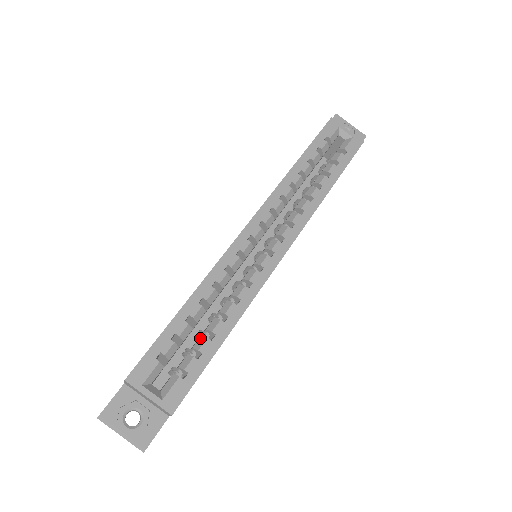
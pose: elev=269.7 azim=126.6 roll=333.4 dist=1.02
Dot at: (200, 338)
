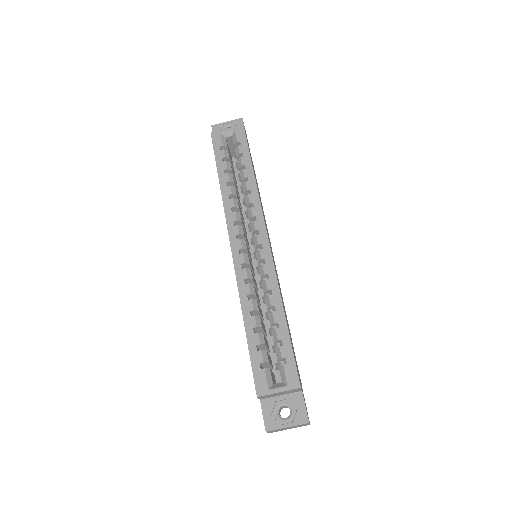
Dot at: (272, 333)
